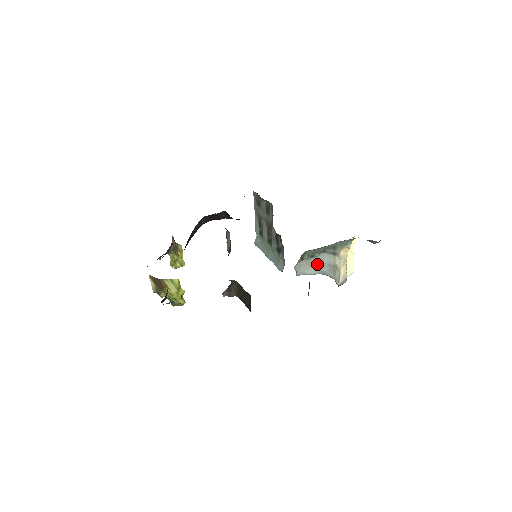
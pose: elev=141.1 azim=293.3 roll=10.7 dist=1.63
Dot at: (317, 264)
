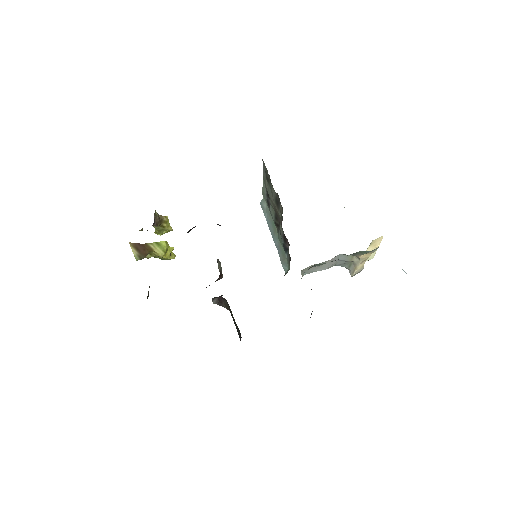
Dot at: (330, 263)
